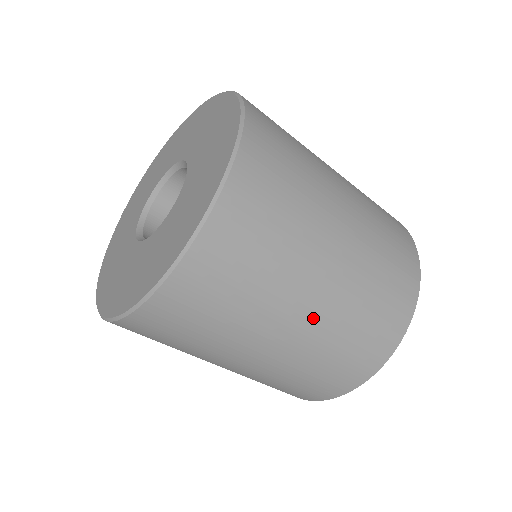
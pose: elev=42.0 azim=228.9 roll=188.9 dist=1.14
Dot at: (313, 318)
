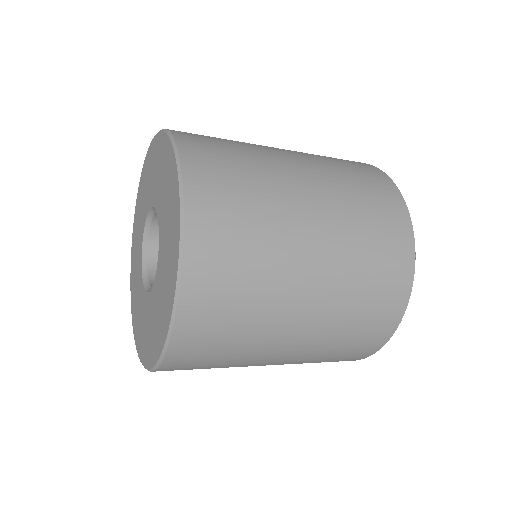
Dot at: occluded
